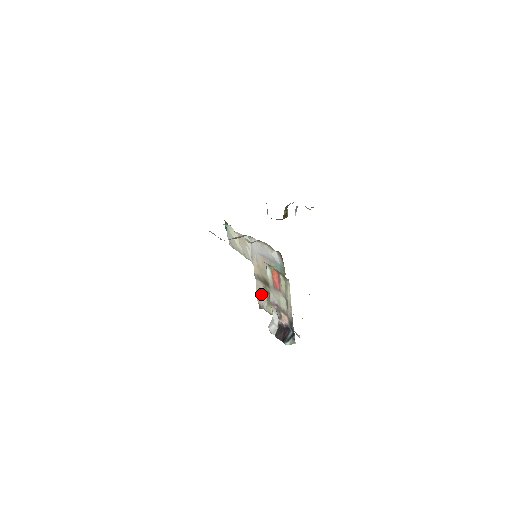
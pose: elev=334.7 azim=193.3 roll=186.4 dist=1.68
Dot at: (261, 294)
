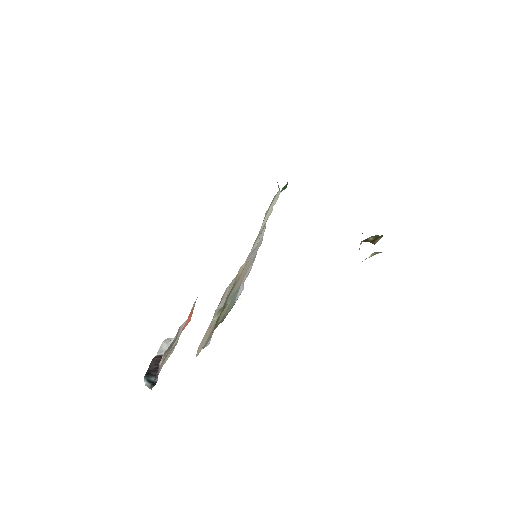
Dot at: (228, 292)
